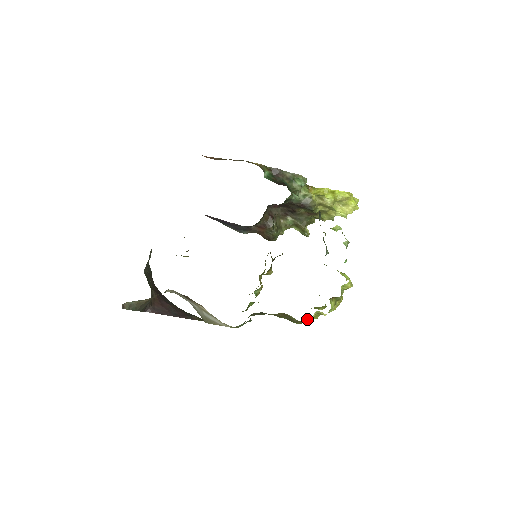
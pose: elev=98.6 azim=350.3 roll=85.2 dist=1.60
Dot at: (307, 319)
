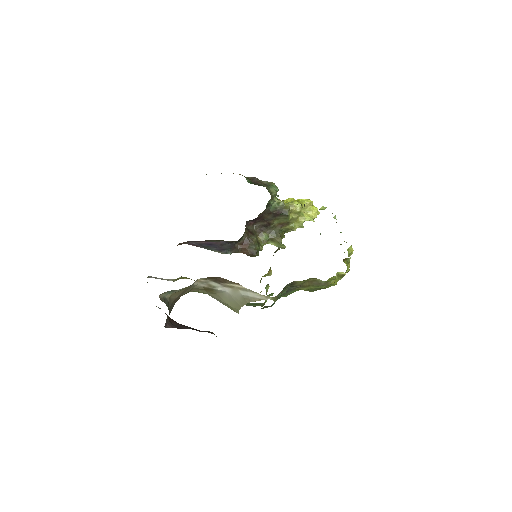
Dot at: (330, 283)
